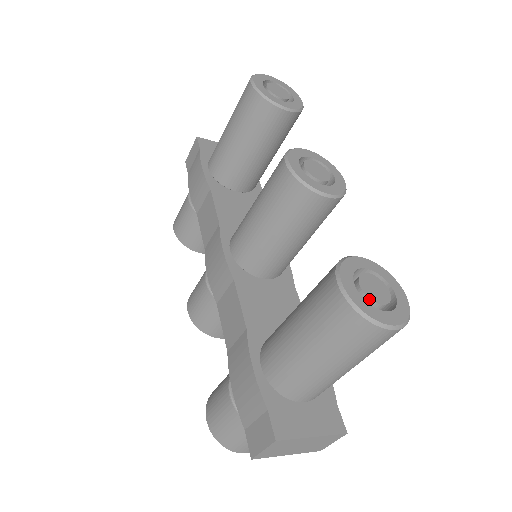
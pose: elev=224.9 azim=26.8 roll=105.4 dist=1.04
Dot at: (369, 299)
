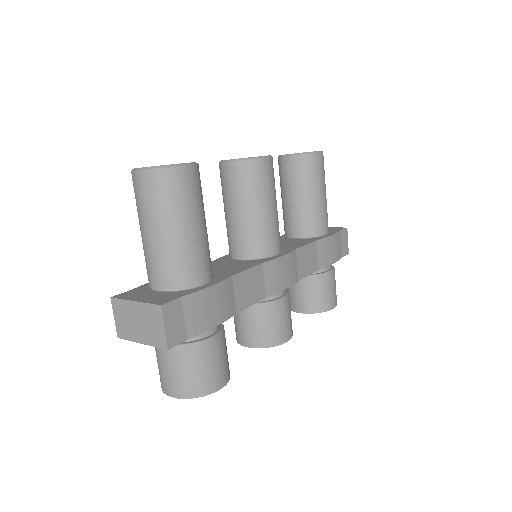
Dot at: occluded
